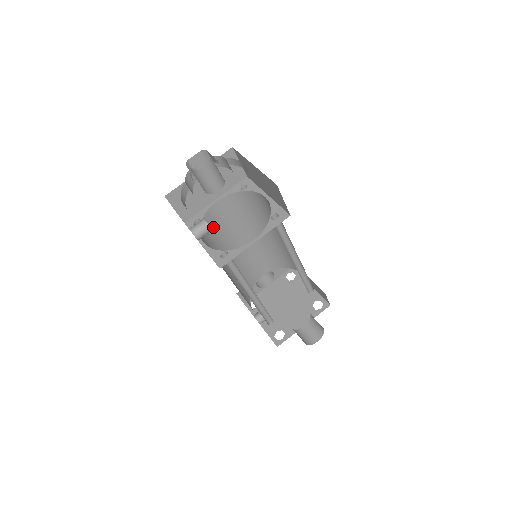
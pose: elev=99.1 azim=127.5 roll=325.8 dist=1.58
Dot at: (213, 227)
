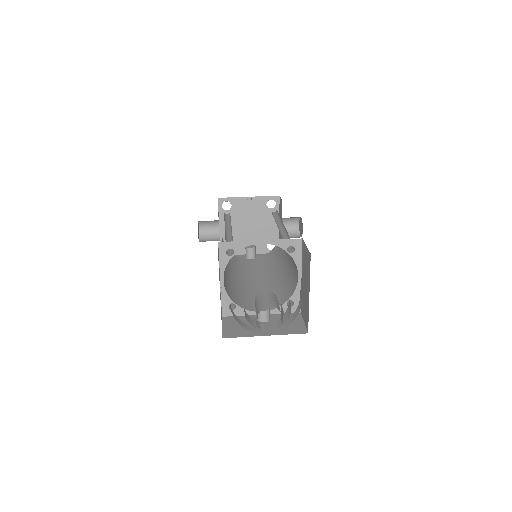
Dot at: (228, 288)
